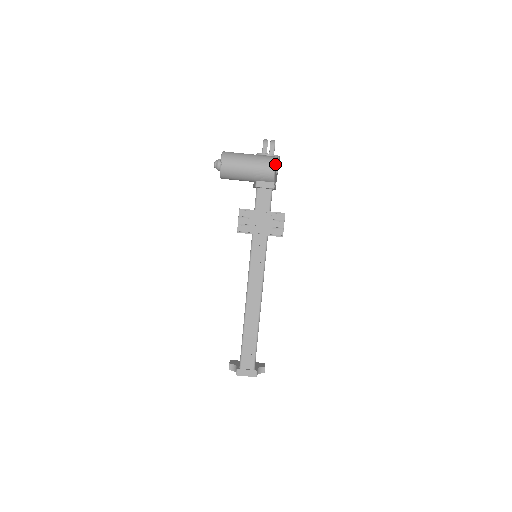
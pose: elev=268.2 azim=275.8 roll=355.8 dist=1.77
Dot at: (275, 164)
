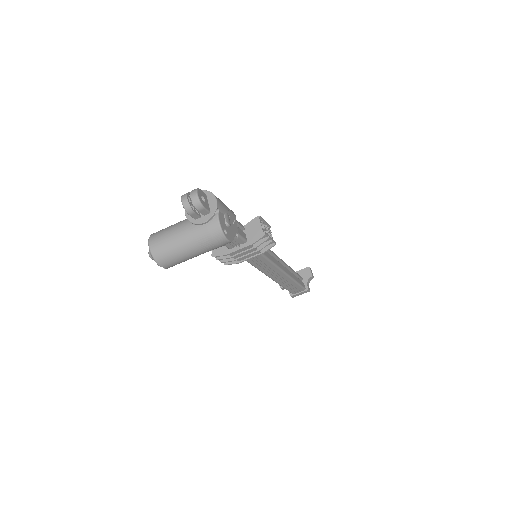
Dot at: (225, 237)
